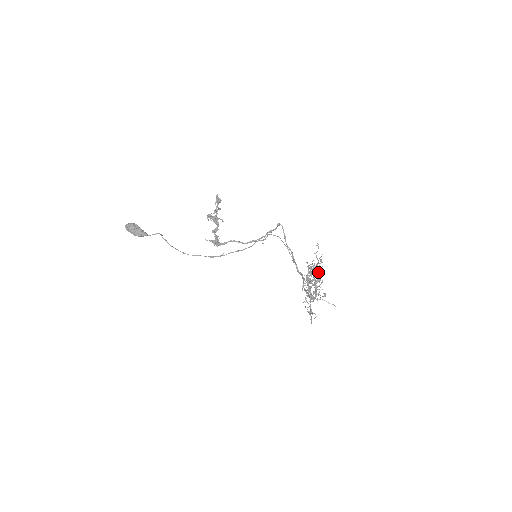
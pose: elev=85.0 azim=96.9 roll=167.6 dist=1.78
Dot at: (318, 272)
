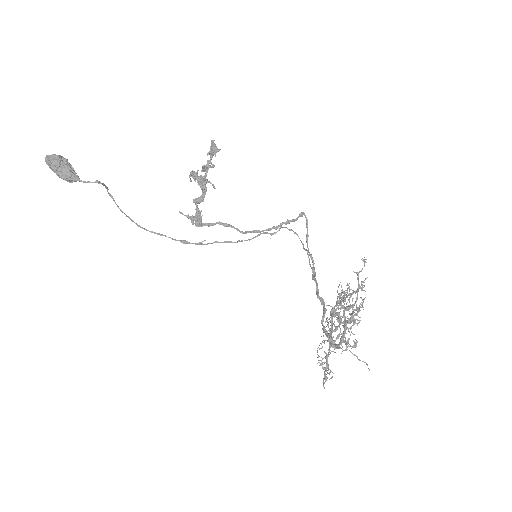
Dot at: (356, 306)
